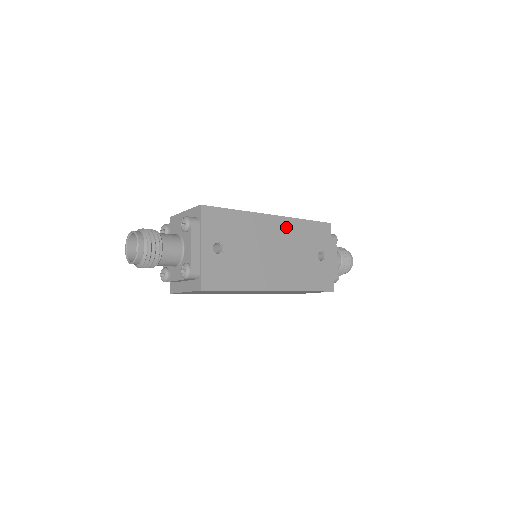
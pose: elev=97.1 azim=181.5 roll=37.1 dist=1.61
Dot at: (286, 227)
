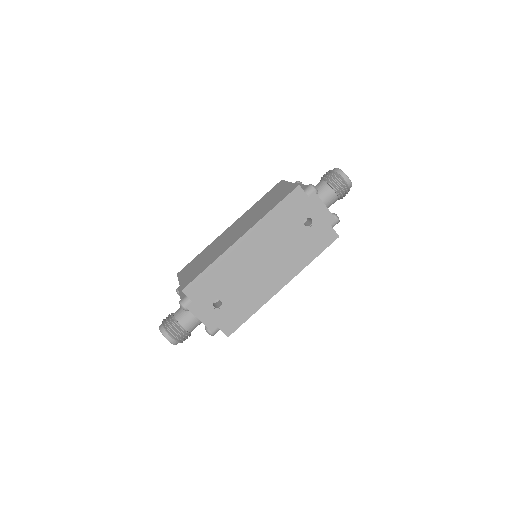
Dot at: (259, 234)
